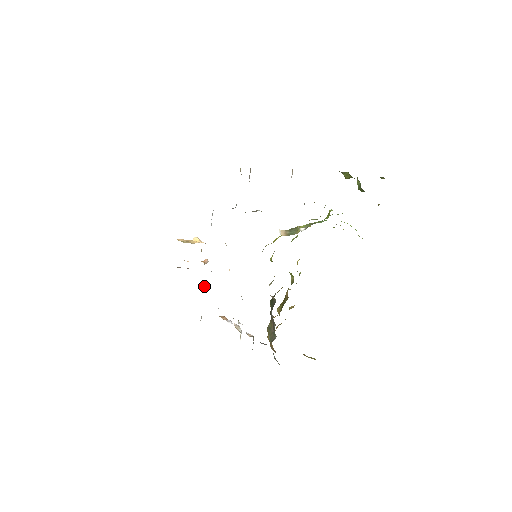
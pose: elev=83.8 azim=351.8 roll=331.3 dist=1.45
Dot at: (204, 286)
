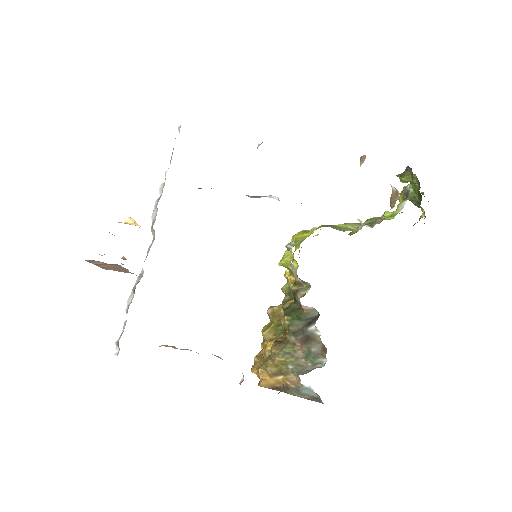
Dot at: occluded
